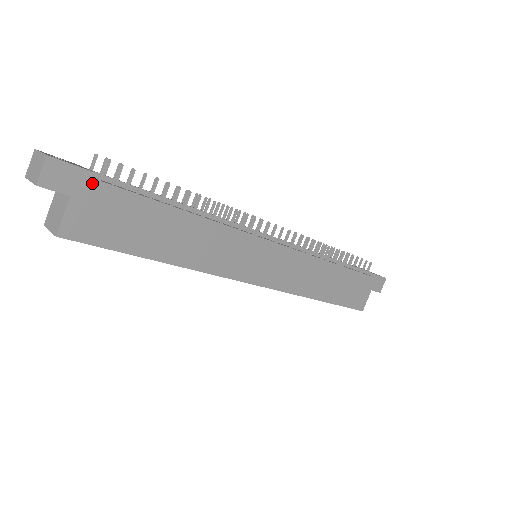
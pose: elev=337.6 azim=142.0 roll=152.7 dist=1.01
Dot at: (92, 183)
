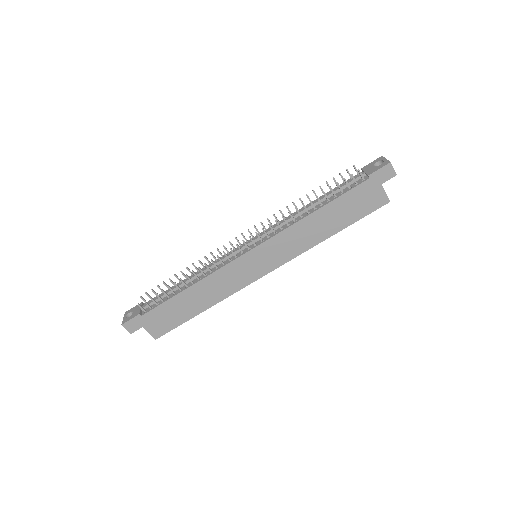
Dot at: (143, 317)
